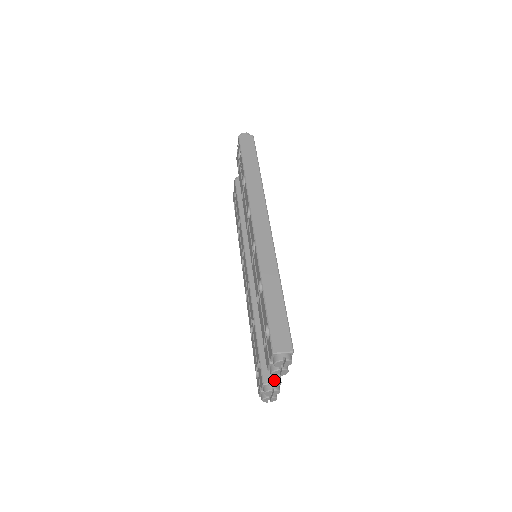
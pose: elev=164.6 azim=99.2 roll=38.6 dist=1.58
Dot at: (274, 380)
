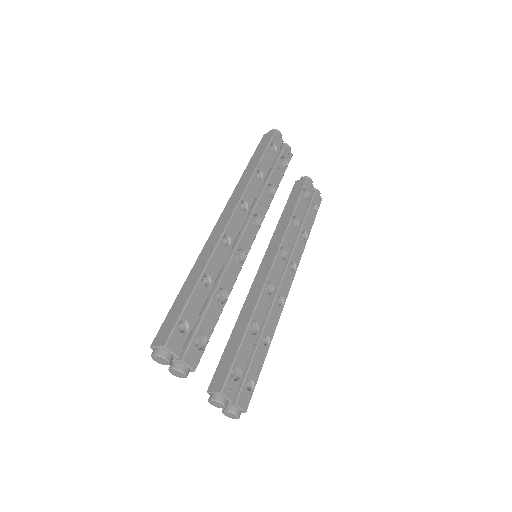
Dot at: (216, 389)
